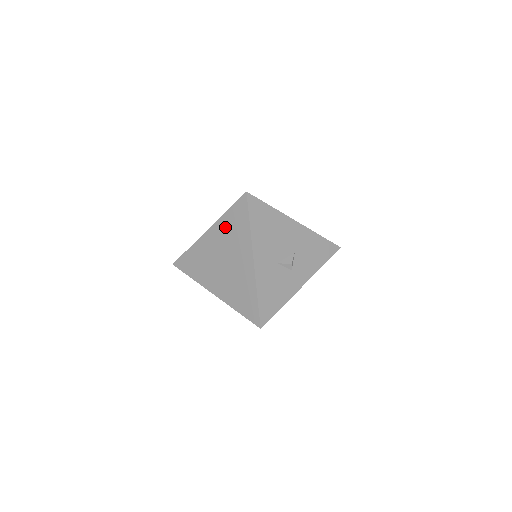
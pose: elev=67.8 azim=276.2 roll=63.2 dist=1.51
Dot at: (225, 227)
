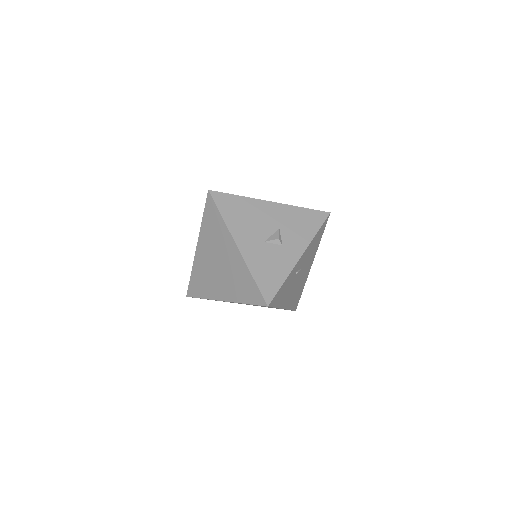
Dot at: (207, 232)
